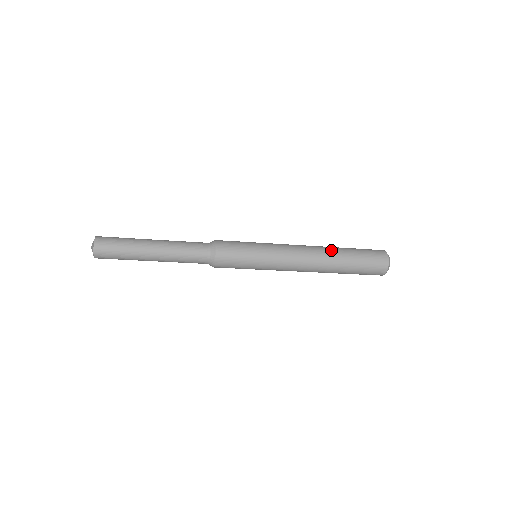
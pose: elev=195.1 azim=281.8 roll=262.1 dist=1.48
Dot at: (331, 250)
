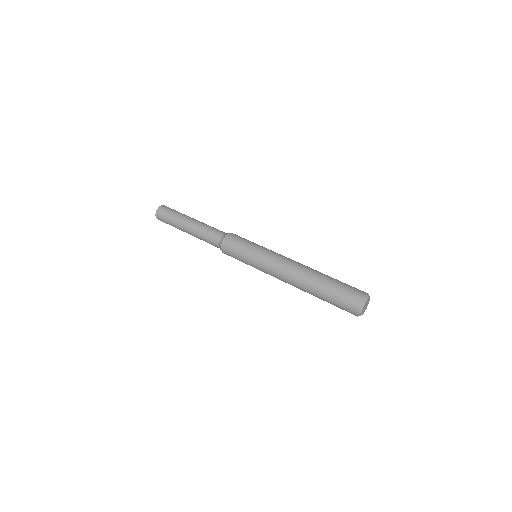
Dot at: (312, 274)
